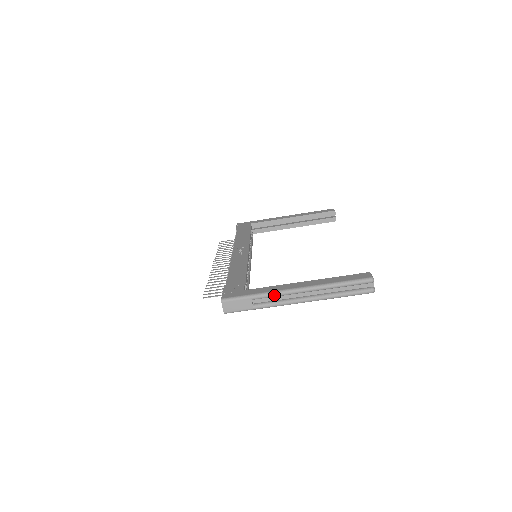
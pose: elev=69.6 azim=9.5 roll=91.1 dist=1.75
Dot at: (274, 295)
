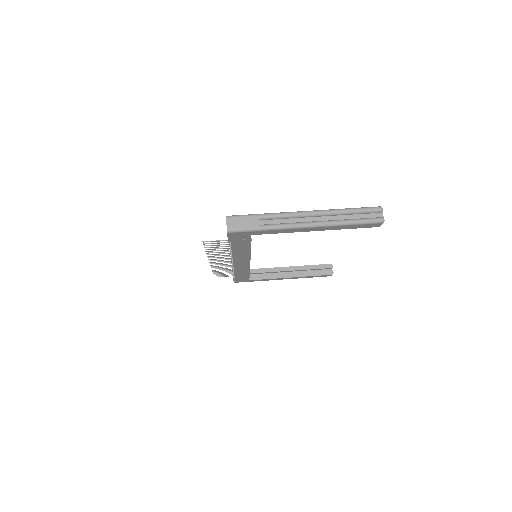
Dot at: (282, 215)
